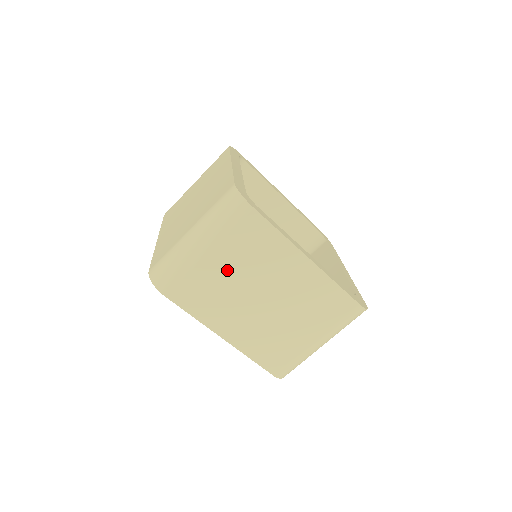
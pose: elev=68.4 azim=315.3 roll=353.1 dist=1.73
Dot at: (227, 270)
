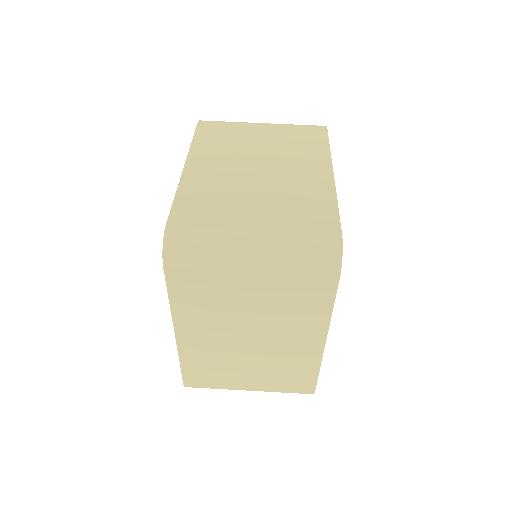
Dot at: (250, 298)
